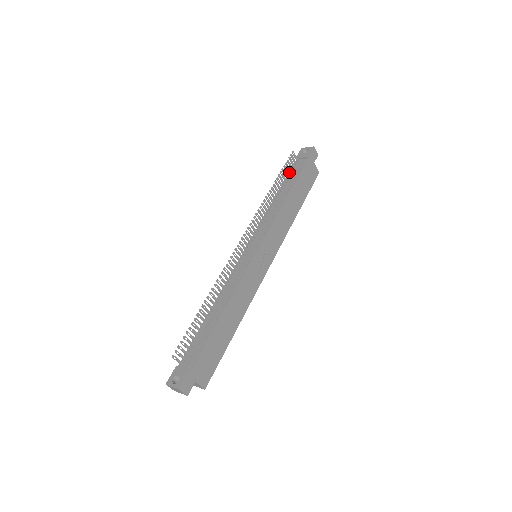
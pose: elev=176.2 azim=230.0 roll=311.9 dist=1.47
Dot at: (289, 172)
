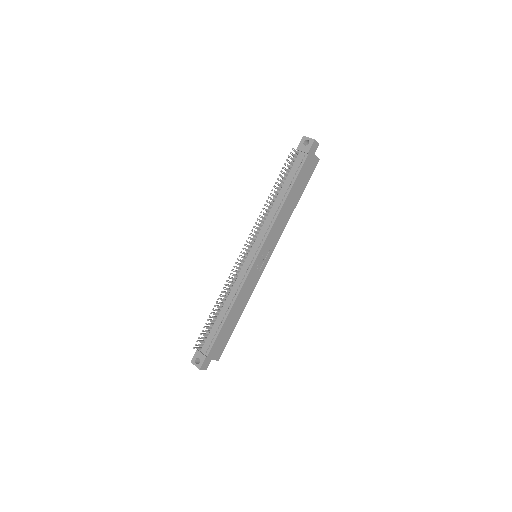
Dot at: (289, 167)
